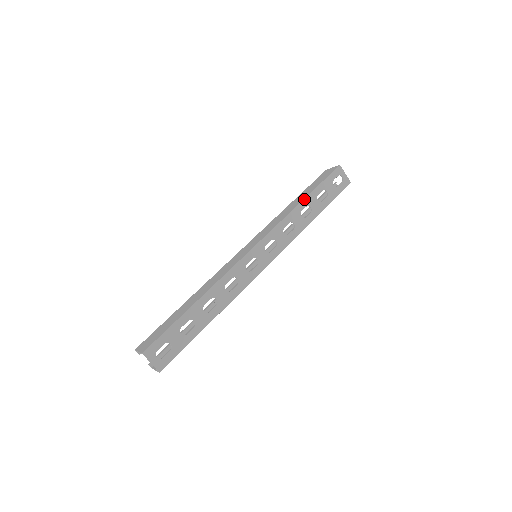
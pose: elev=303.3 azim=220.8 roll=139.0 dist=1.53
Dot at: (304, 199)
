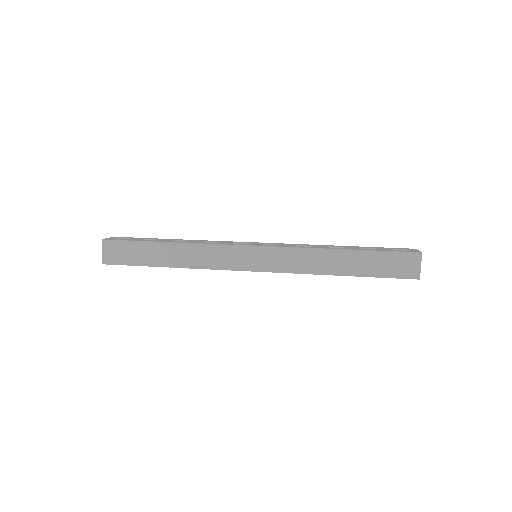
Dot at: (343, 246)
